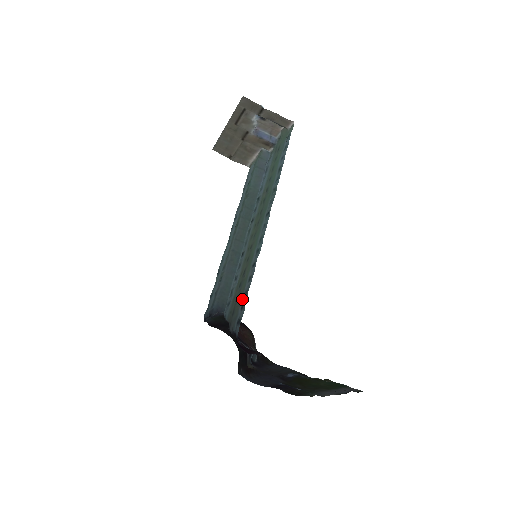
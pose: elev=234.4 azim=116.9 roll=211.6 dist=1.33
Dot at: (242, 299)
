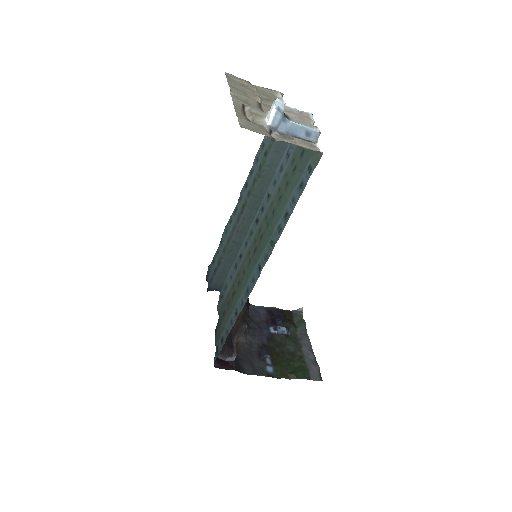
Dot at: (225, 328)
